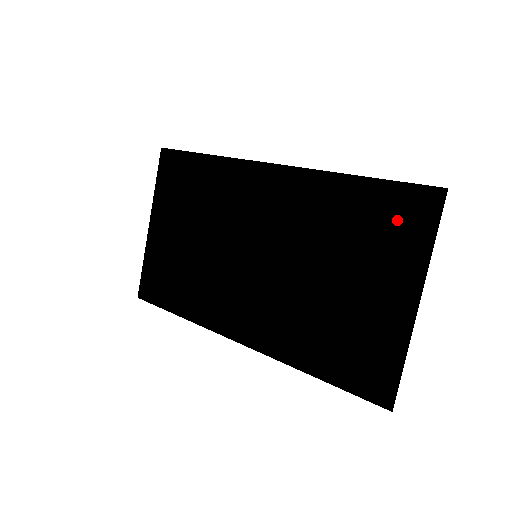
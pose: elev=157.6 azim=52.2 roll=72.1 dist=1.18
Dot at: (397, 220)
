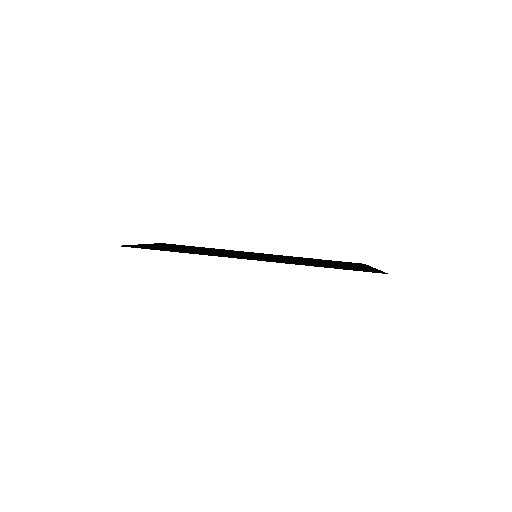
Dot at: (357, 269)
